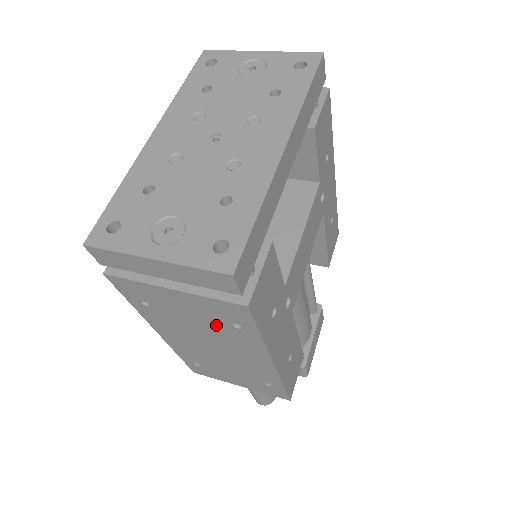
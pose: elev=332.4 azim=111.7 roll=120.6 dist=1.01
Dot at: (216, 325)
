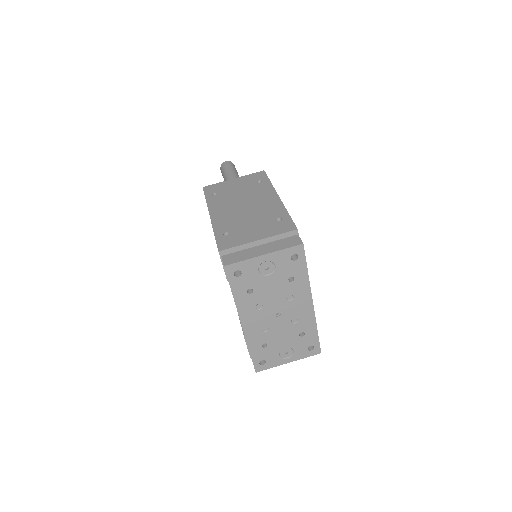
Dot at: occluded
